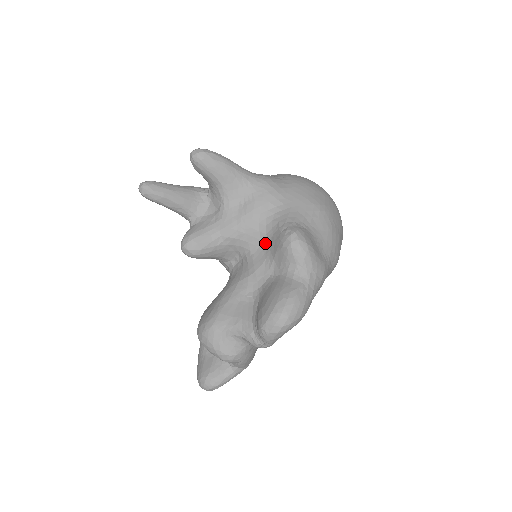
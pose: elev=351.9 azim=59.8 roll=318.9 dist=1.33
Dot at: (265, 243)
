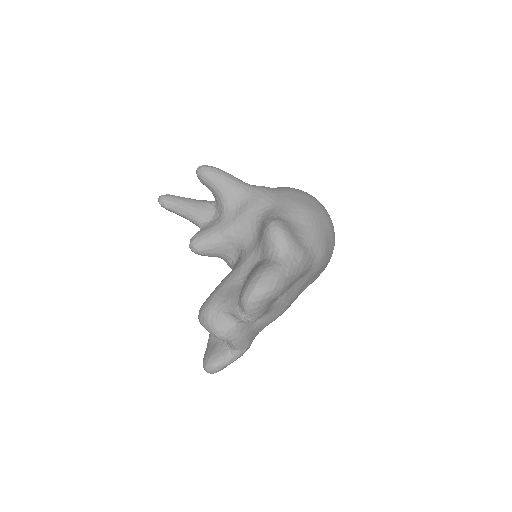
Dot at: (255, 237)
